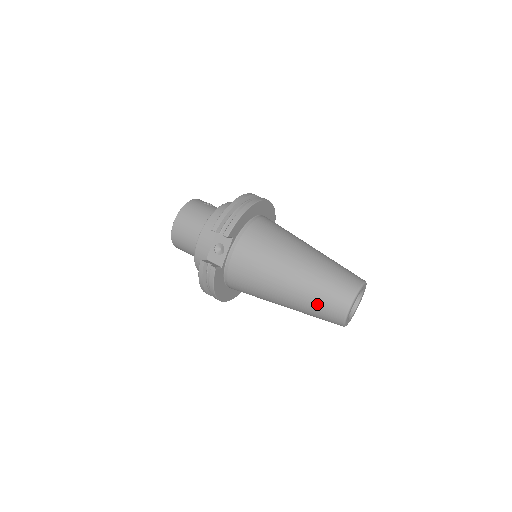
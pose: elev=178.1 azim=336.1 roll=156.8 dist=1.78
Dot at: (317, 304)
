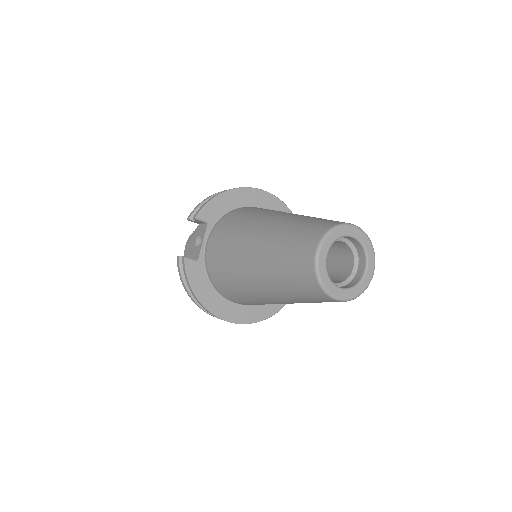
Dot at: (283, 265)
